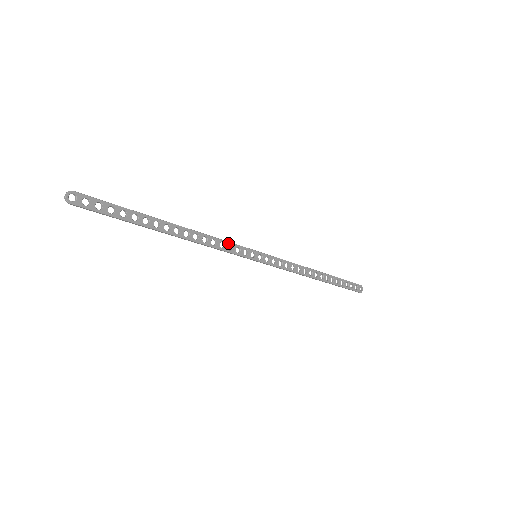
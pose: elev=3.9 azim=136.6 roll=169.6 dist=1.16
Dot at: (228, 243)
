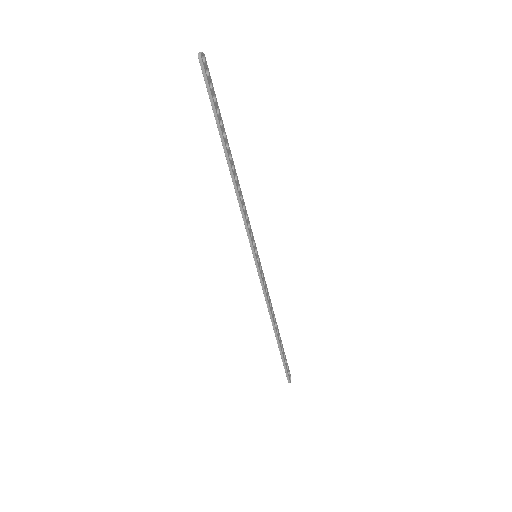
Dot at: (249, 221)
